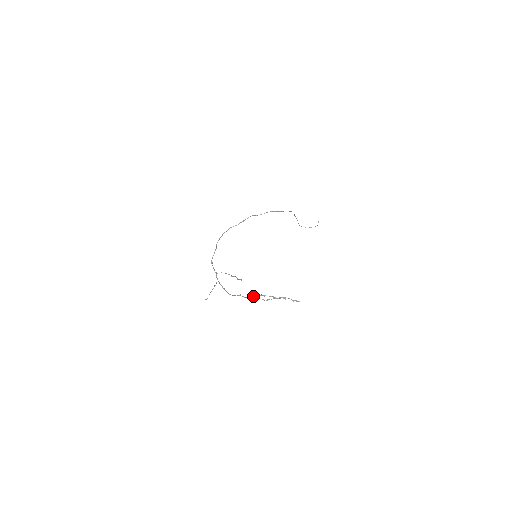
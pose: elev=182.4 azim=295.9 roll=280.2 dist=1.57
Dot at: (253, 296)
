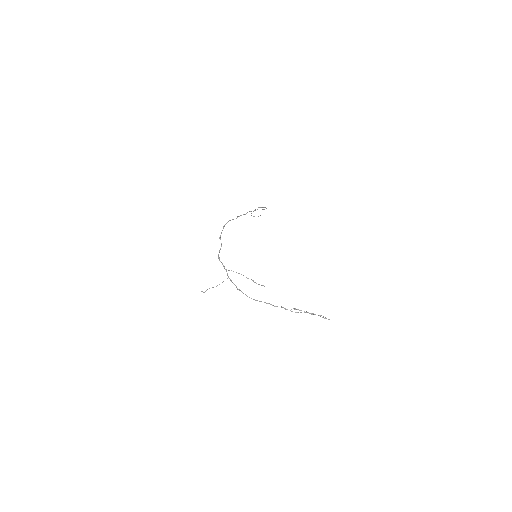
Dot at: occluded
